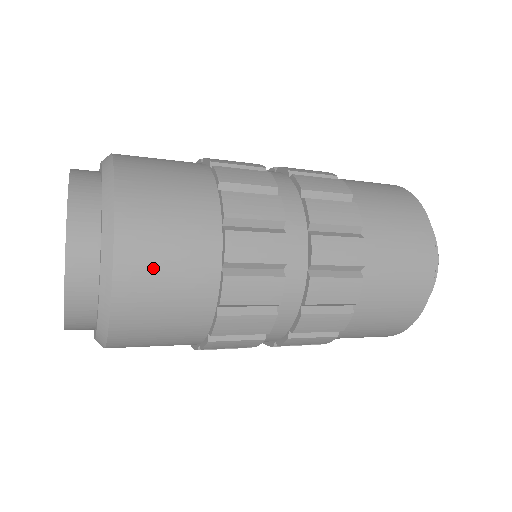
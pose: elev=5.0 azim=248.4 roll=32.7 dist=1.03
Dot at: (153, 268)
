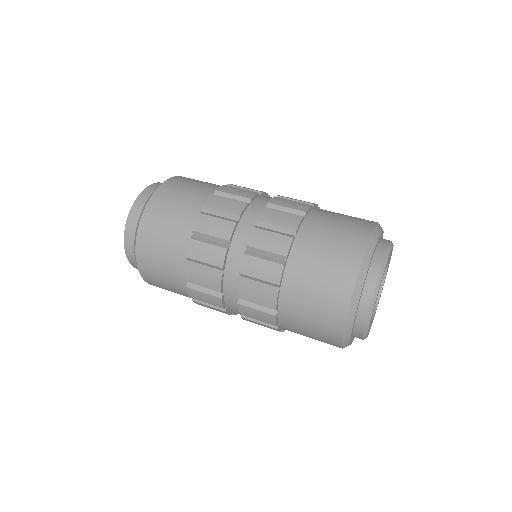
Dot at: occluded
